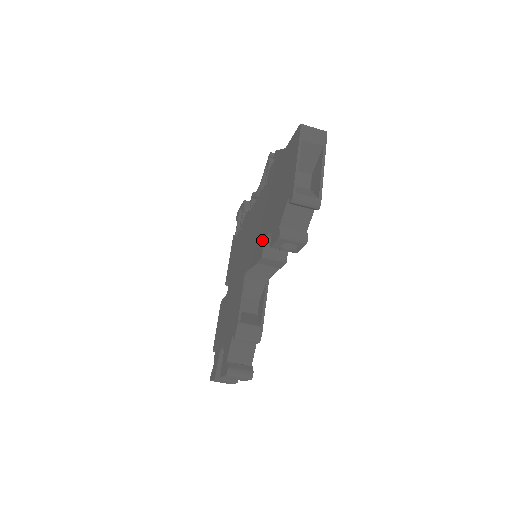
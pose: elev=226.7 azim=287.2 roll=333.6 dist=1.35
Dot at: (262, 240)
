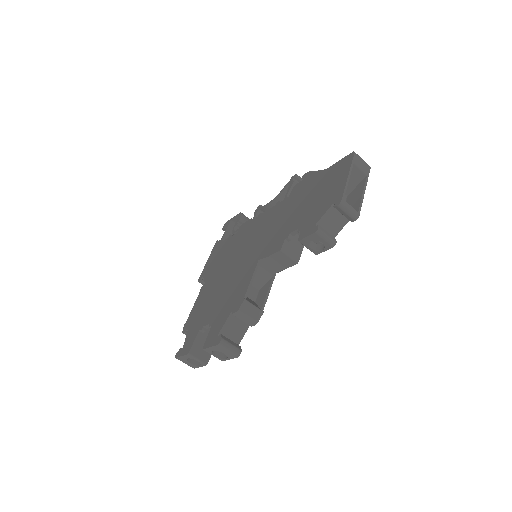
Dot at: (281, 237)
